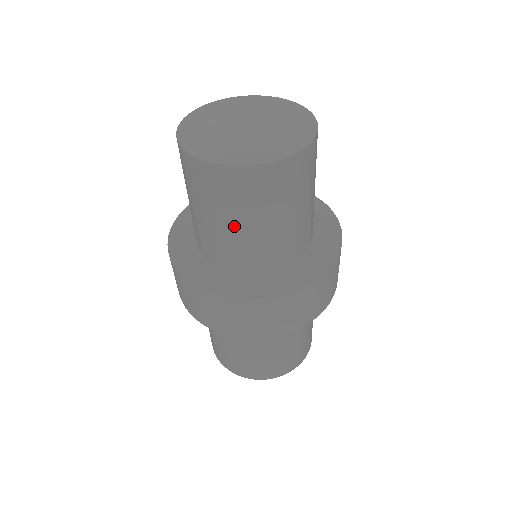
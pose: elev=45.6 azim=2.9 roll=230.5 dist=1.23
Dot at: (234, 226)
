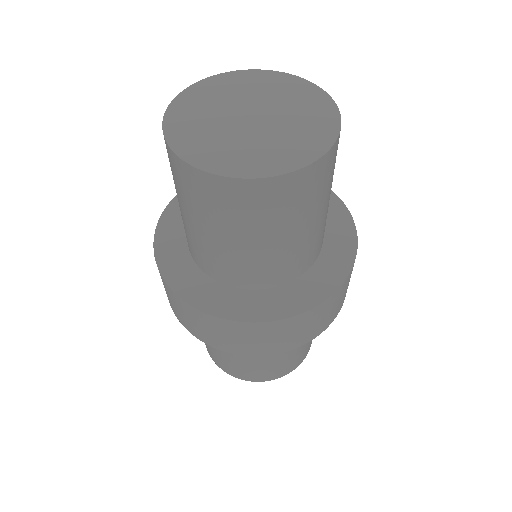
Dot at: (310, 225)
